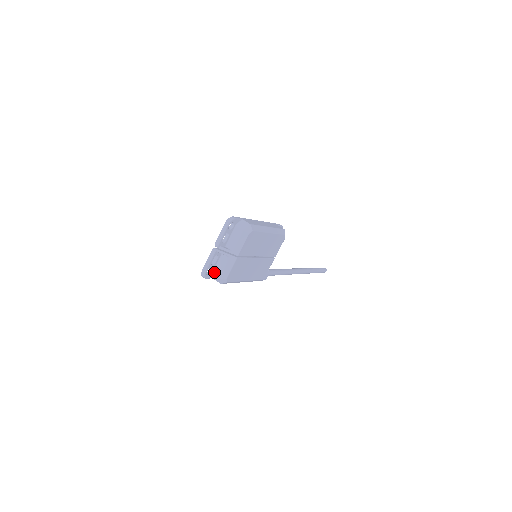
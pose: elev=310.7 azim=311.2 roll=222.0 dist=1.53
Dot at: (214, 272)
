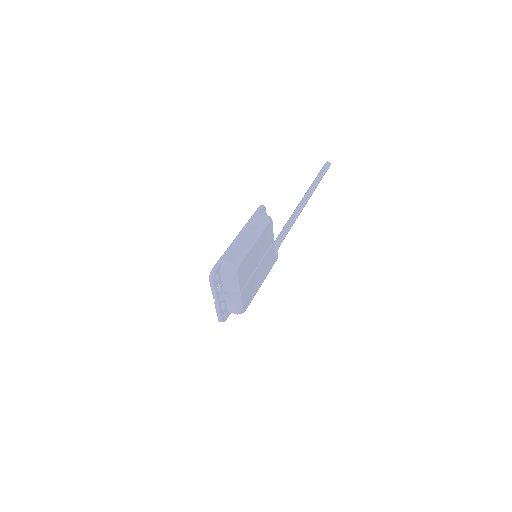
Dot at: (229, 311)
